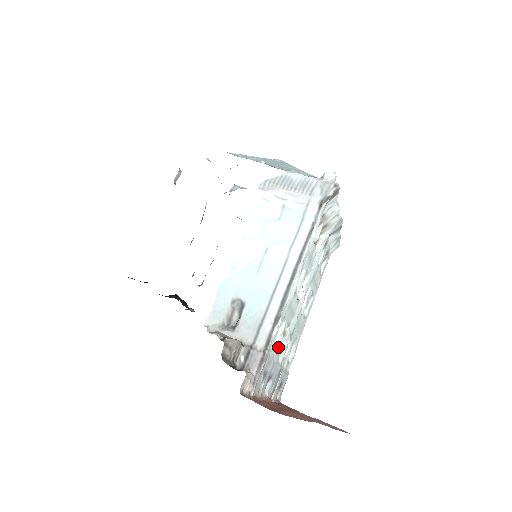
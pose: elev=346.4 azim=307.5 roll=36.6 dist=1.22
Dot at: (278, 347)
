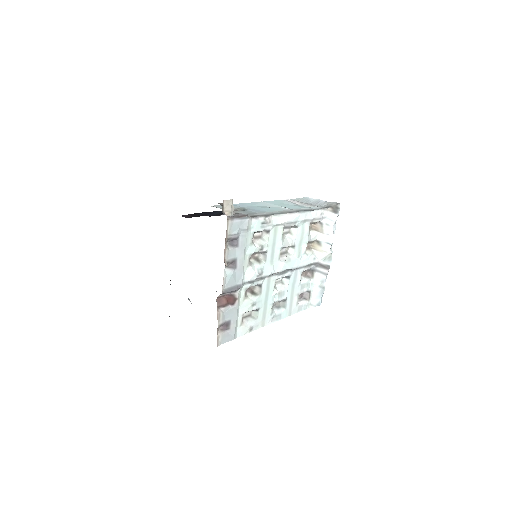
Dot at: (253, 251)
